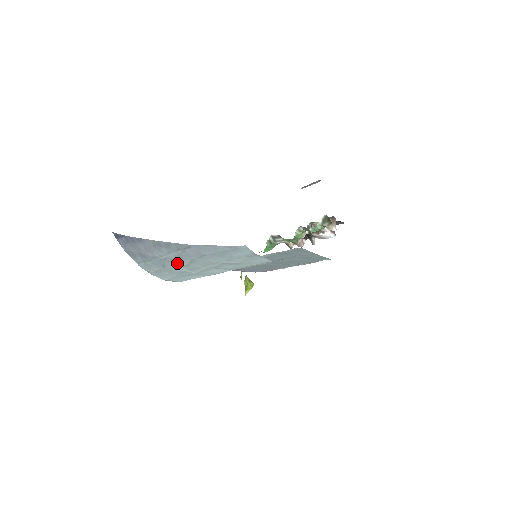
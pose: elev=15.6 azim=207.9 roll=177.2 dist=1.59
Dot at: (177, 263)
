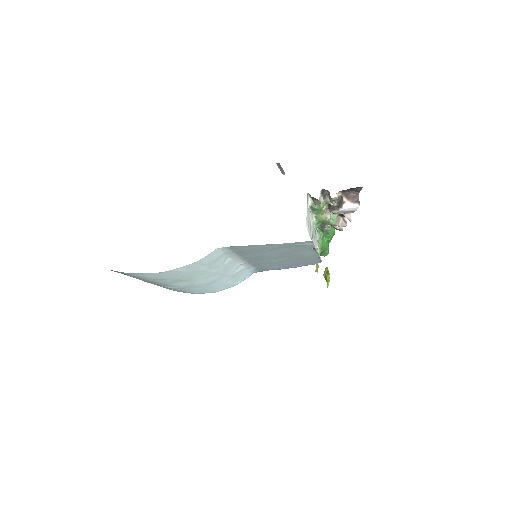
Dot at: (155, 284)
